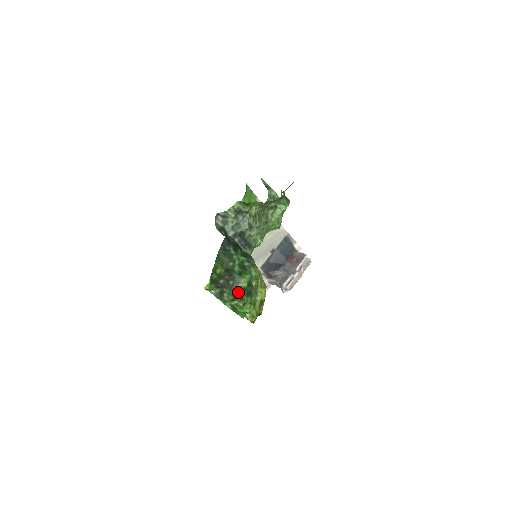
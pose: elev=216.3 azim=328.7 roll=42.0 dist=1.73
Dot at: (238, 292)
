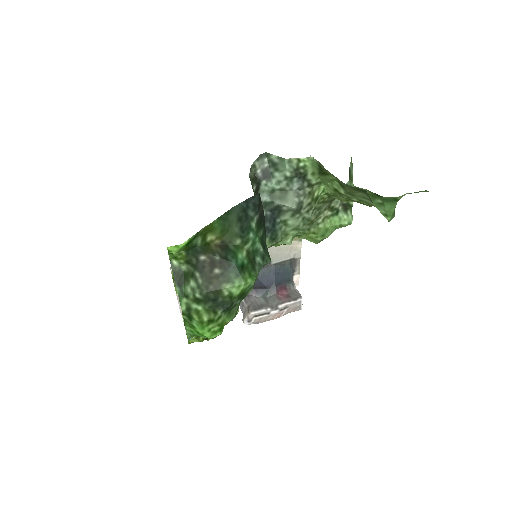
Dot at: (216, 294)
